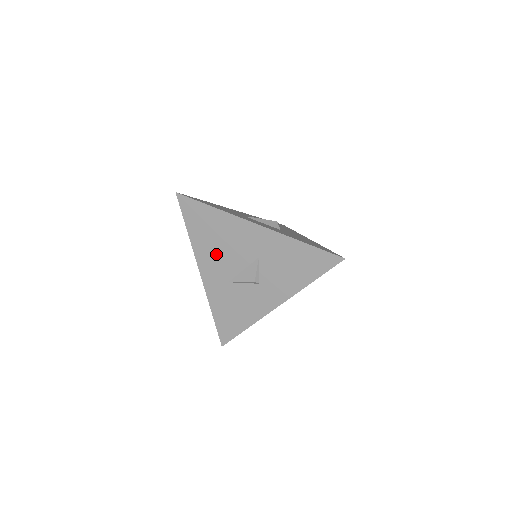
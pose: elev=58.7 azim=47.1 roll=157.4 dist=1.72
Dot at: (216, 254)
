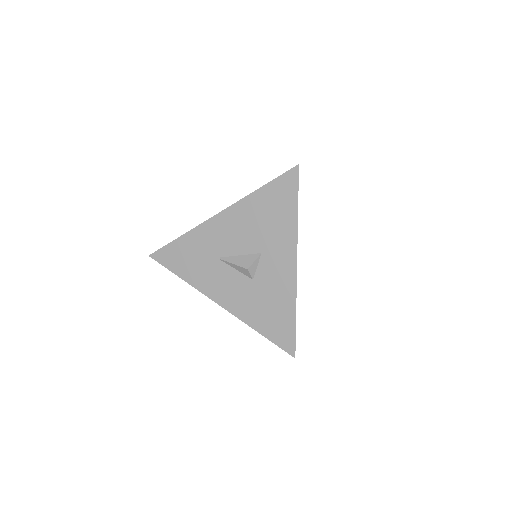
Dot at: occluded
